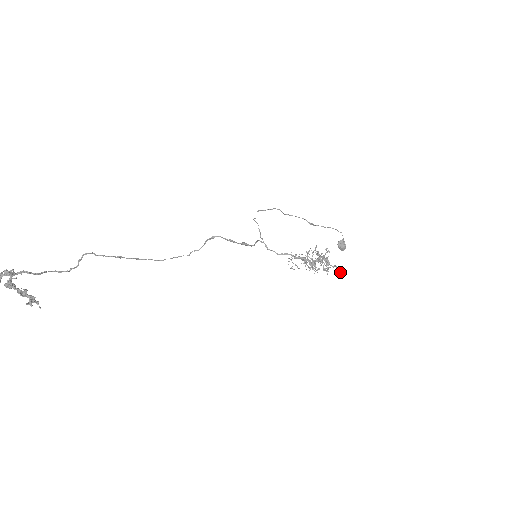
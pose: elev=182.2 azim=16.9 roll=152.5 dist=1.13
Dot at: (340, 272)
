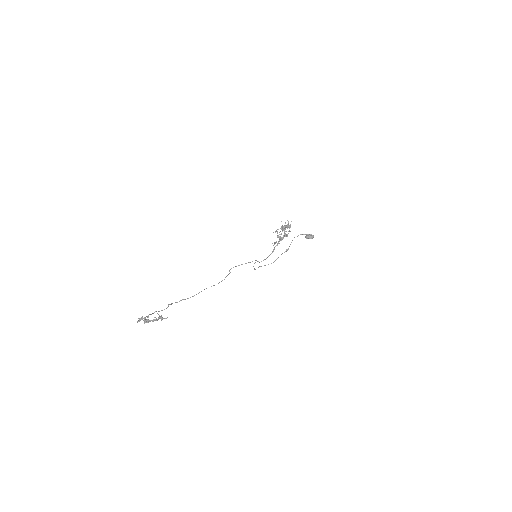
Dot at: occluded
